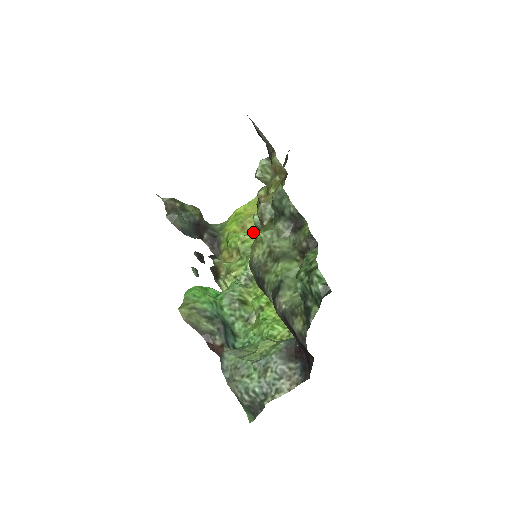
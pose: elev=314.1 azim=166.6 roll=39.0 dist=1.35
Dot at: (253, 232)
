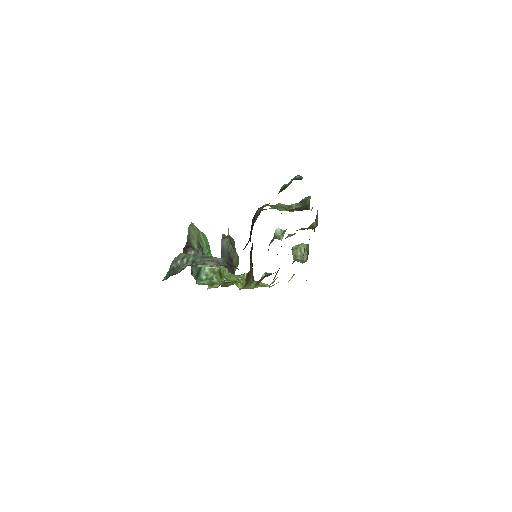
Dot at: occluded
